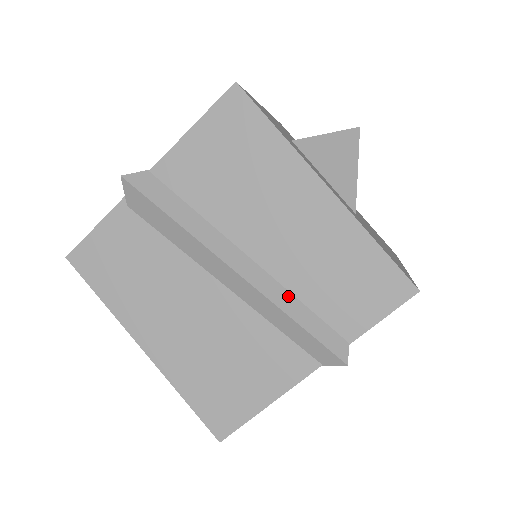
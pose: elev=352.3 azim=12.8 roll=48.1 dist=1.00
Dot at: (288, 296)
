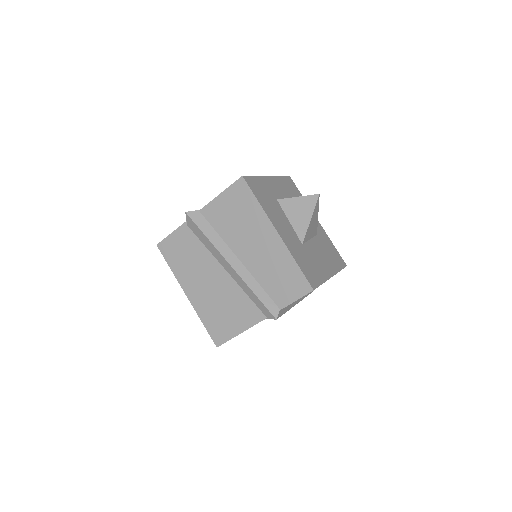
Dot at: (255, 282)
